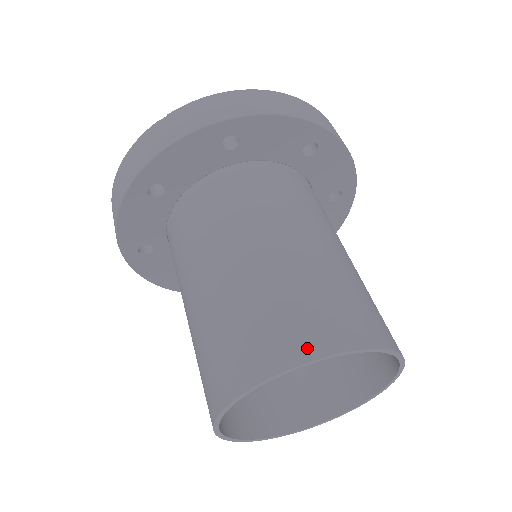
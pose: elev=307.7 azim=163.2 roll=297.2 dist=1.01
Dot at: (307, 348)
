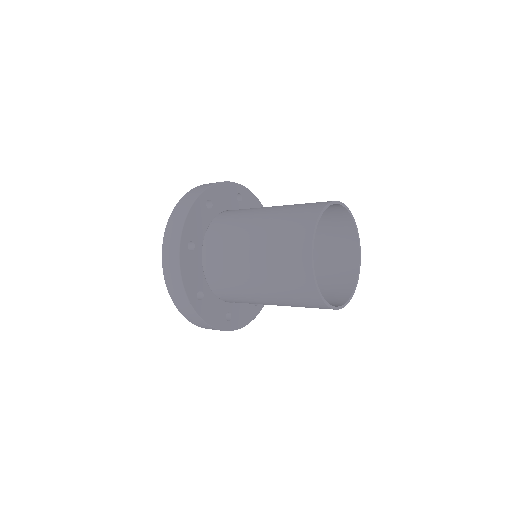
Dot at: (351, 225)
